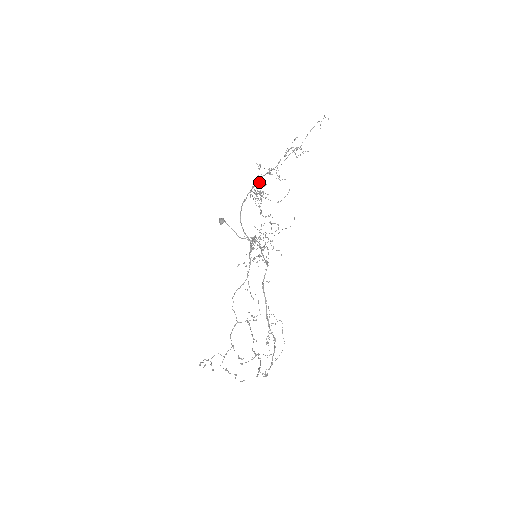
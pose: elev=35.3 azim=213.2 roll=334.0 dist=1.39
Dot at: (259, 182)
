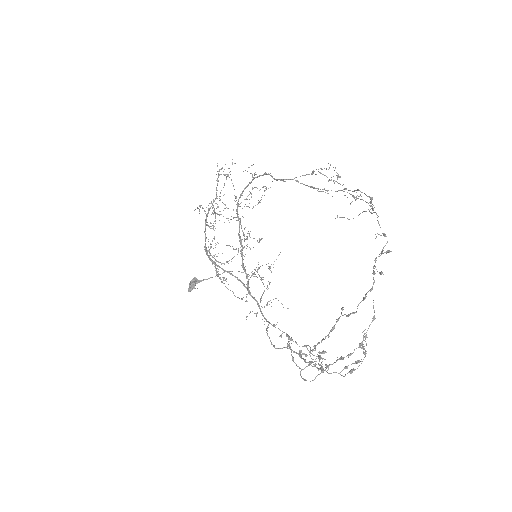
Dot at: occluded
